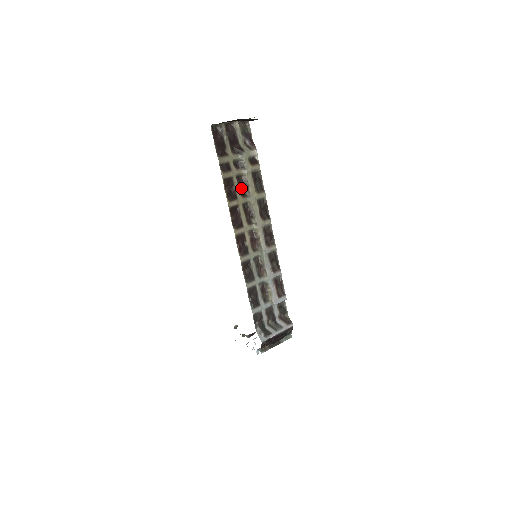
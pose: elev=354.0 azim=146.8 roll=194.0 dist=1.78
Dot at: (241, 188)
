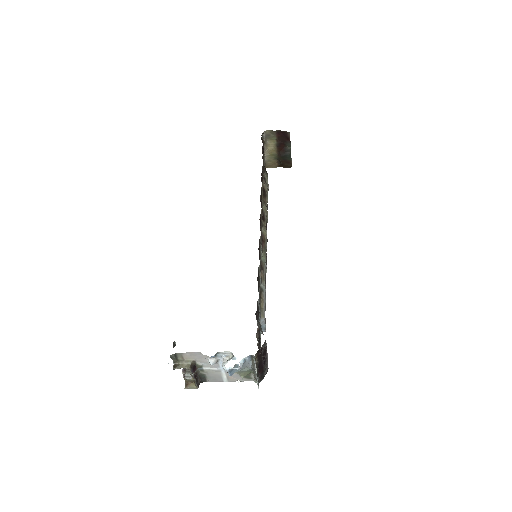
Dot at: occluded
